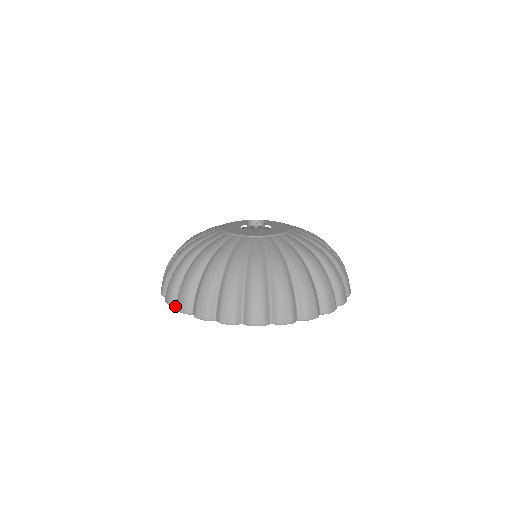
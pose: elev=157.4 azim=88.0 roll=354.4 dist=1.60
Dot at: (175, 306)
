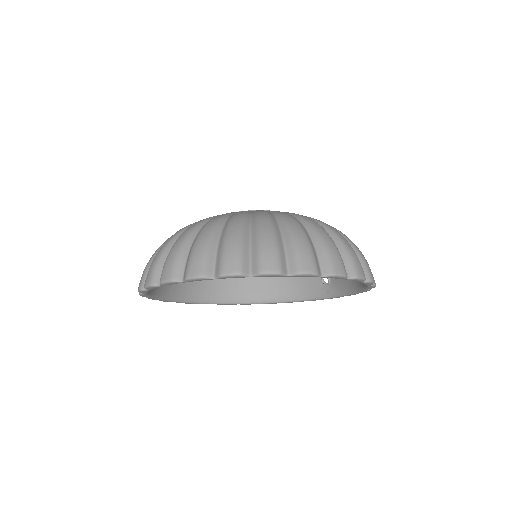
Dot at: (211, 277)
